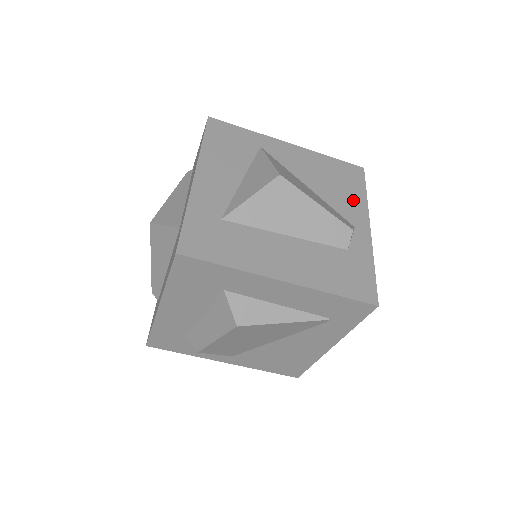
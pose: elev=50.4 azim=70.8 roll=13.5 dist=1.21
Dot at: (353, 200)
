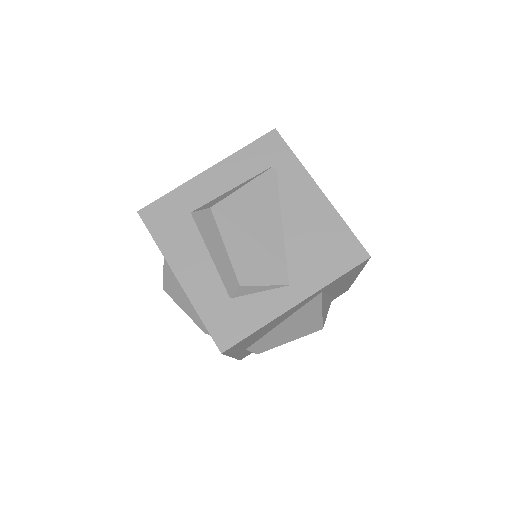
Dot at: occluded
